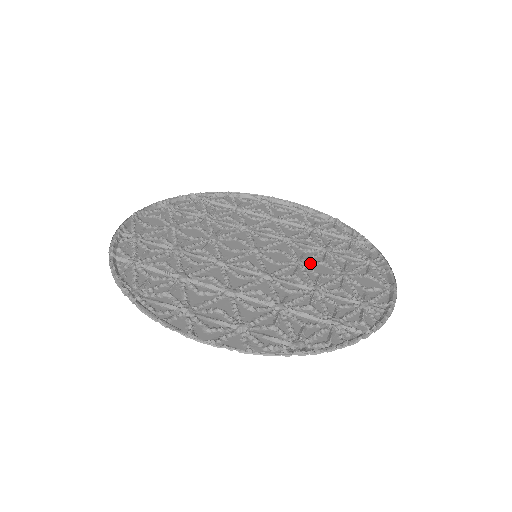
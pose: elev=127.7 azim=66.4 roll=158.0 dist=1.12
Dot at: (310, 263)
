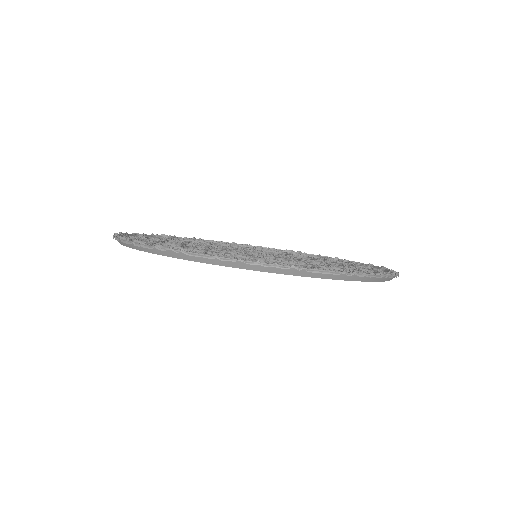
Dot at: occluded
